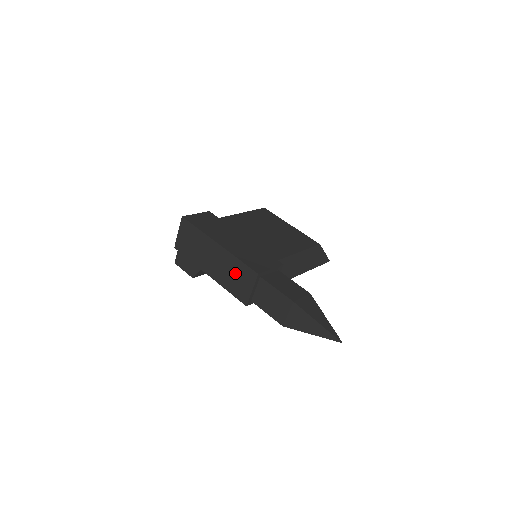
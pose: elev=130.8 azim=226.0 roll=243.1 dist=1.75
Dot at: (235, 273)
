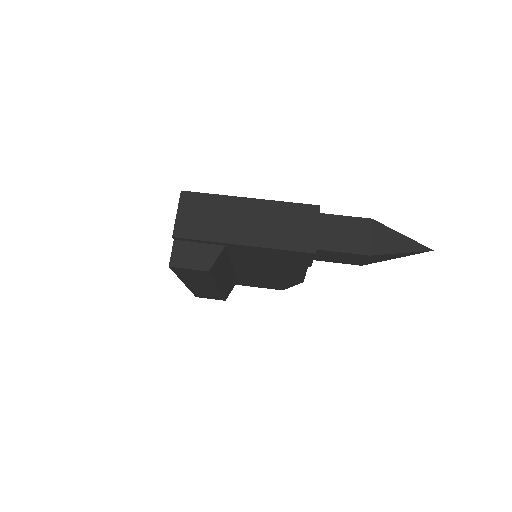
Dot at: (286, 221)
